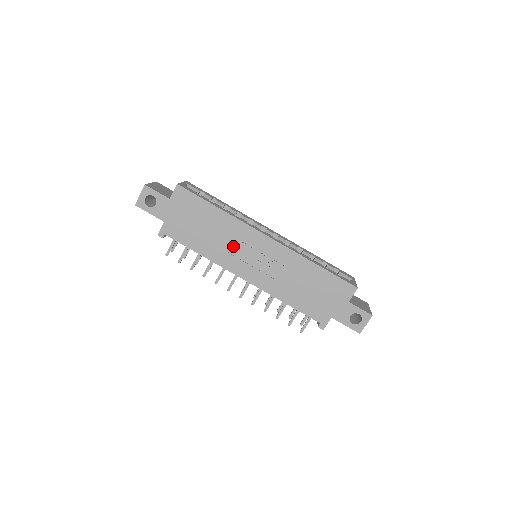
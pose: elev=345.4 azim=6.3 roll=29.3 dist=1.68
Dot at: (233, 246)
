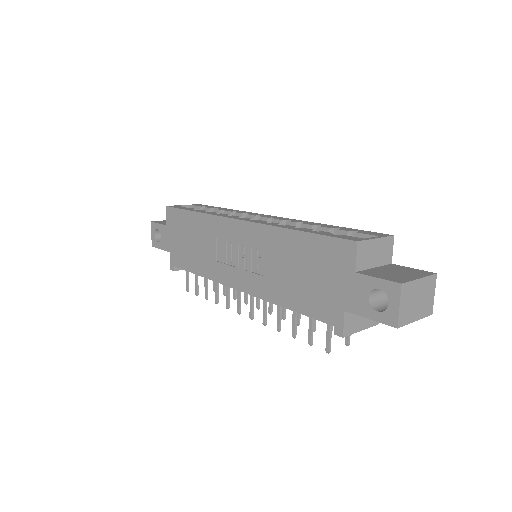
Dot at: (218, 251)
